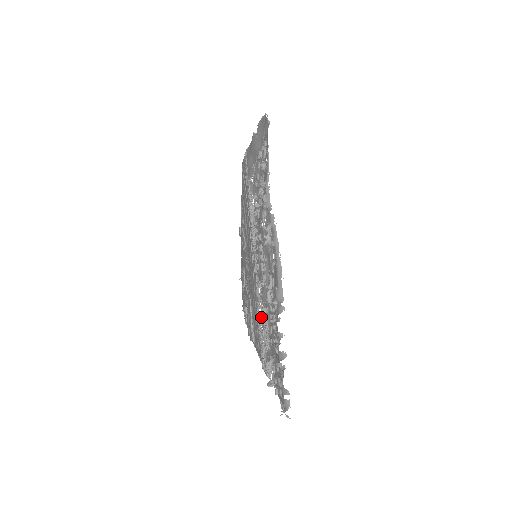
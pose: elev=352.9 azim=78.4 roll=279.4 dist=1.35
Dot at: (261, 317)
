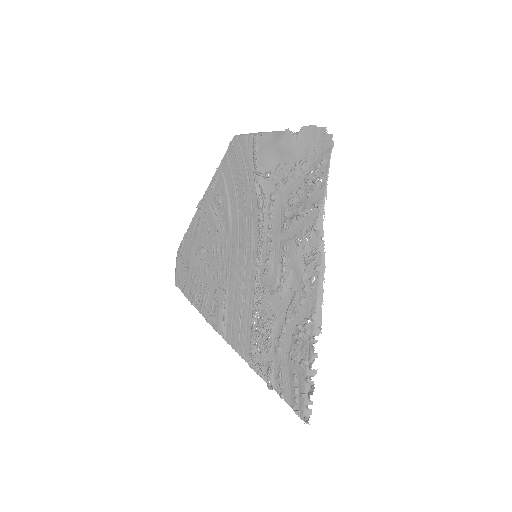
Dot at: (256, 319)
